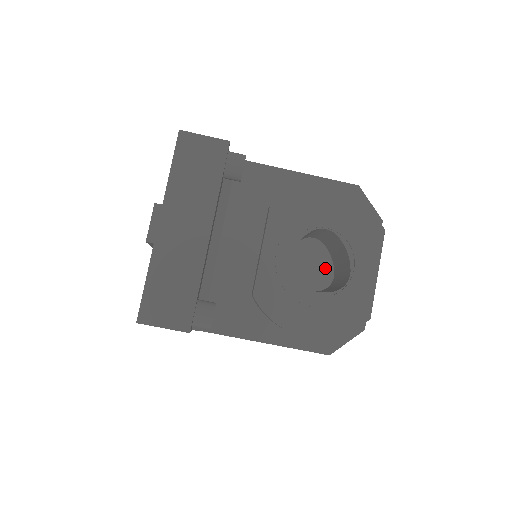
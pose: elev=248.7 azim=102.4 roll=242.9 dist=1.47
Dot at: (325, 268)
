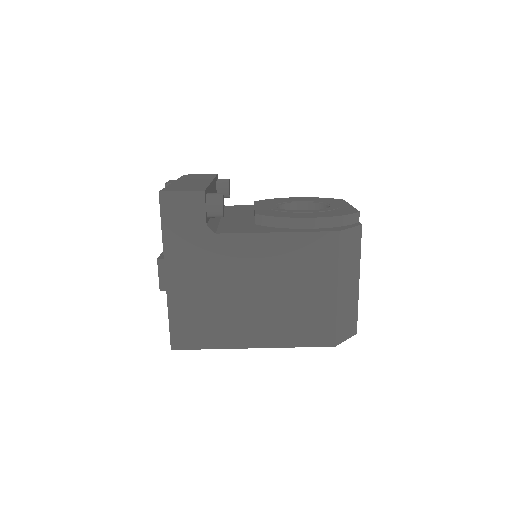
Dot at: occluded
